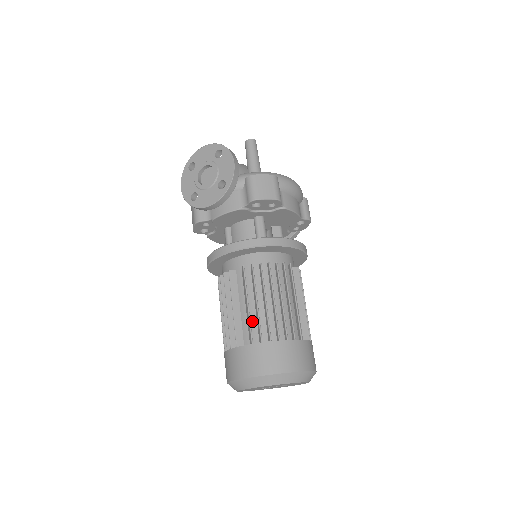
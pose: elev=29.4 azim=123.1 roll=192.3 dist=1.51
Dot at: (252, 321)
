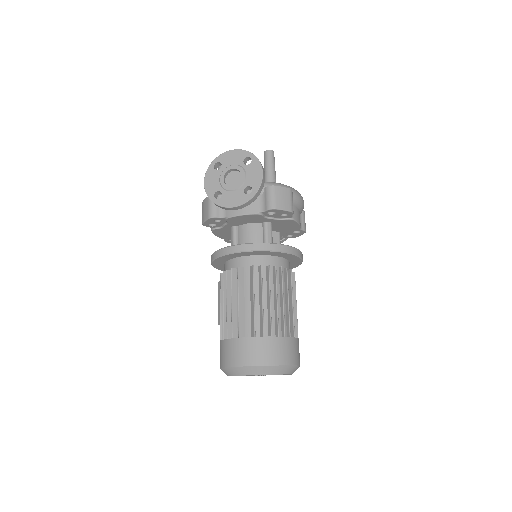
Dot at: (255, 316)
